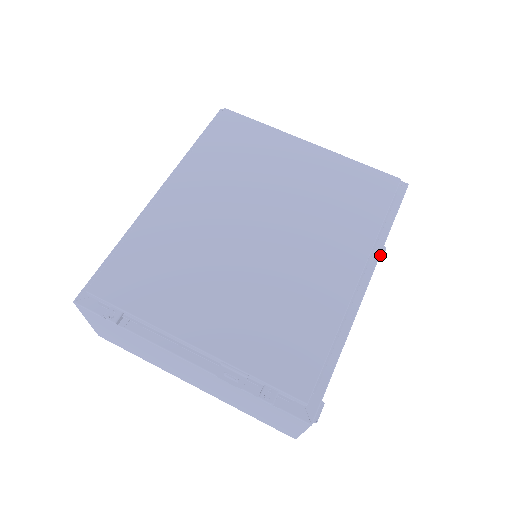
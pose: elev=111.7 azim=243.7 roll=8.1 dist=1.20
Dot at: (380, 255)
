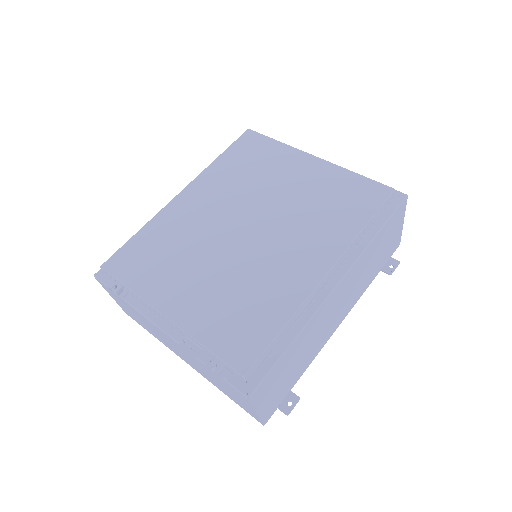
Dot at: (391, 268)
